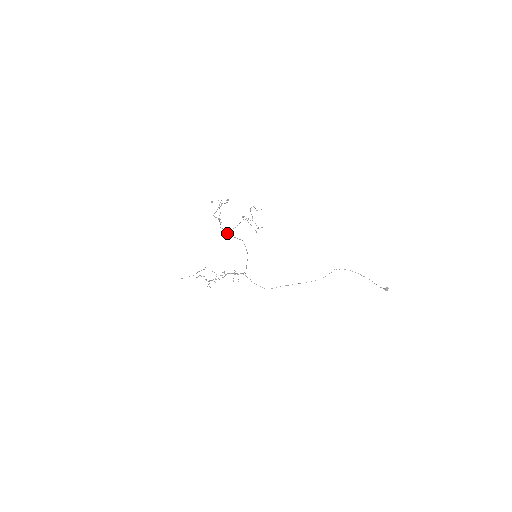
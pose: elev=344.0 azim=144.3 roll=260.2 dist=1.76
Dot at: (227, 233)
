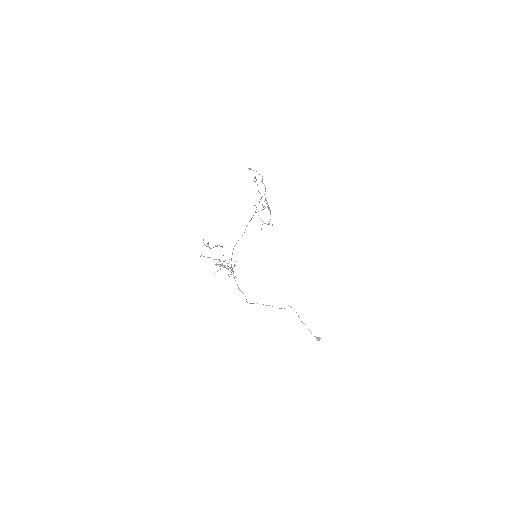
Dot at: (255, 212)
